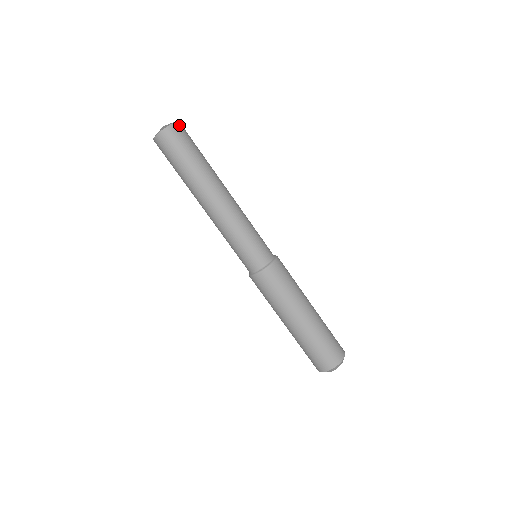
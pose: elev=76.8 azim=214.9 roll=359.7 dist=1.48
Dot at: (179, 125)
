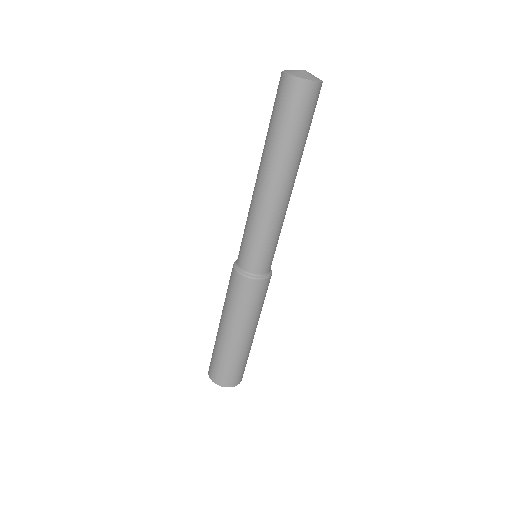
Dot at: (306, 86)
